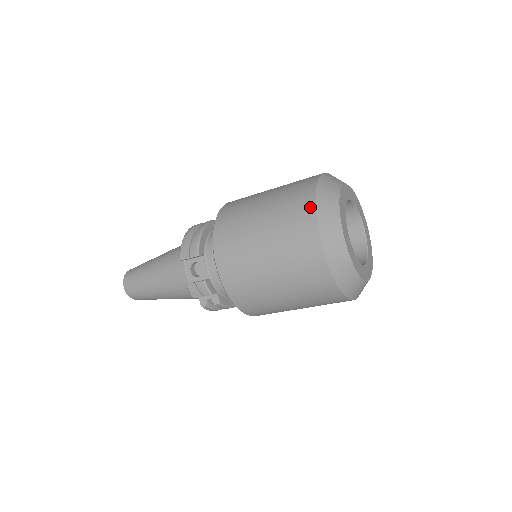
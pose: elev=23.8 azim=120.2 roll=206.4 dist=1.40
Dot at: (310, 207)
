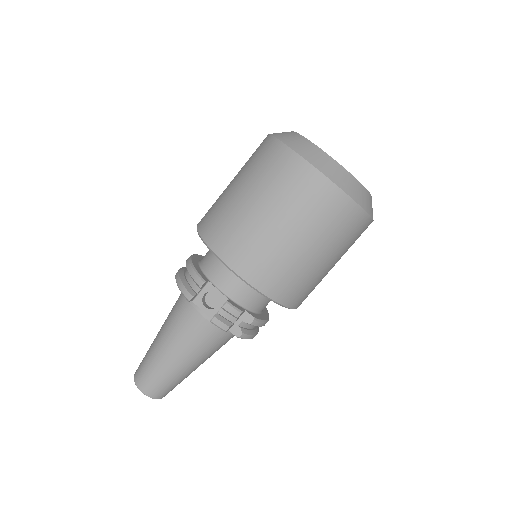
Dot at: (283, 150)
